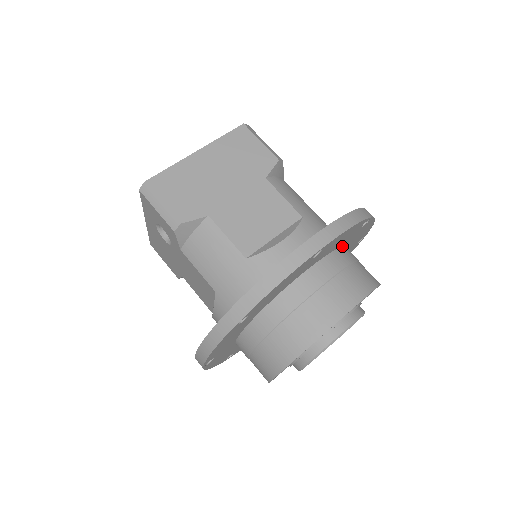
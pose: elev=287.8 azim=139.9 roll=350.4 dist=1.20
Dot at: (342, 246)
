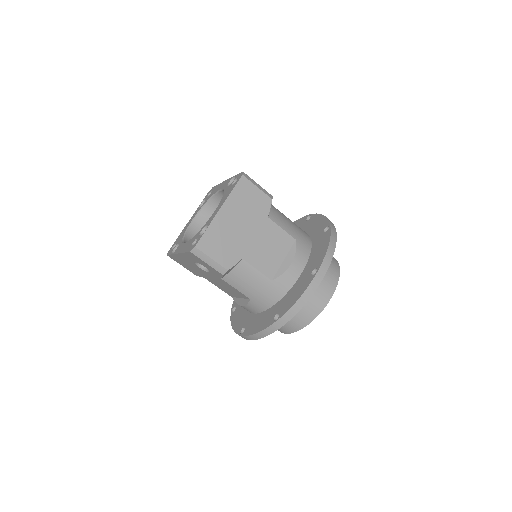
Dot at: occluded
